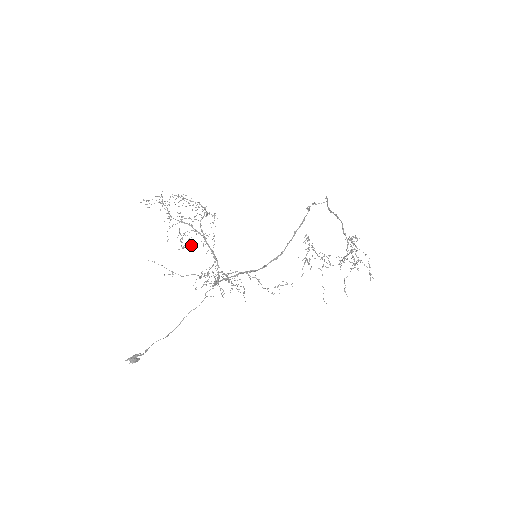
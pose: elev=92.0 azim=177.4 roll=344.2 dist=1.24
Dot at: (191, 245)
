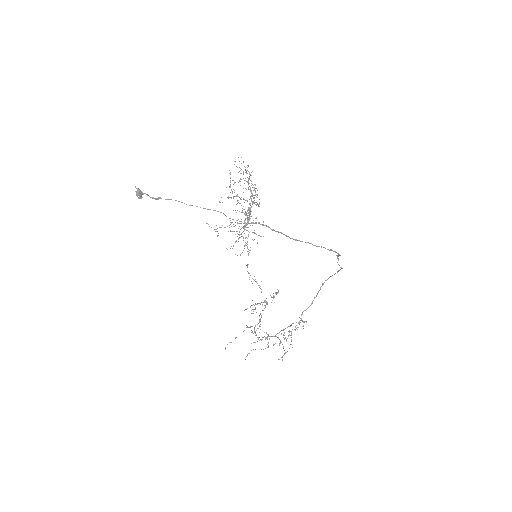
Dot at: (237, 203)
